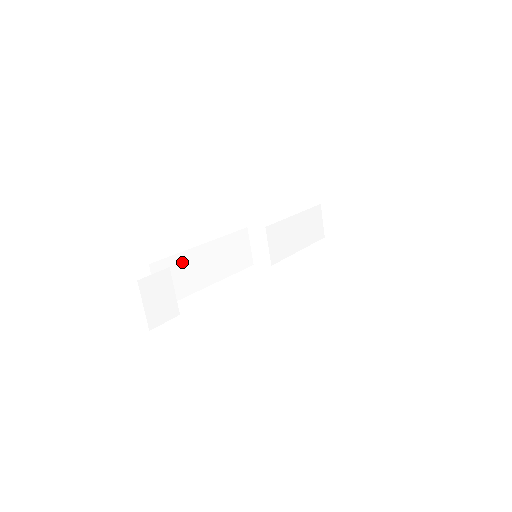
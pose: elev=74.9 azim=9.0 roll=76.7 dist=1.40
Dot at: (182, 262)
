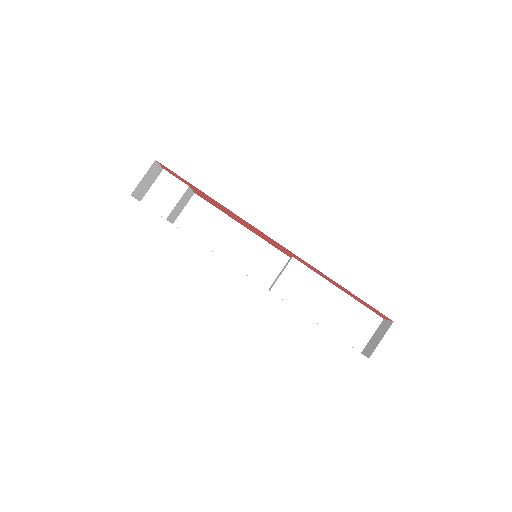
Dot at: (216, 217)
